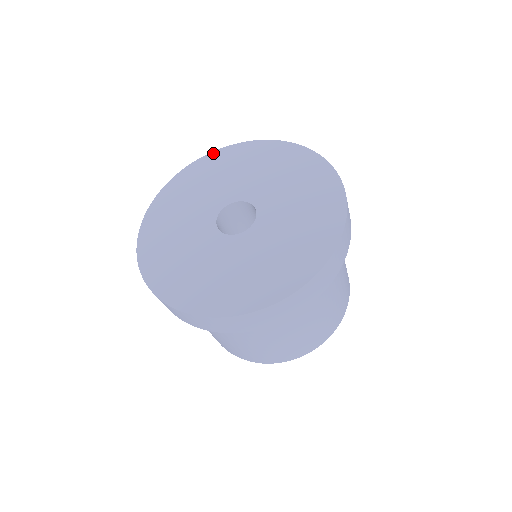
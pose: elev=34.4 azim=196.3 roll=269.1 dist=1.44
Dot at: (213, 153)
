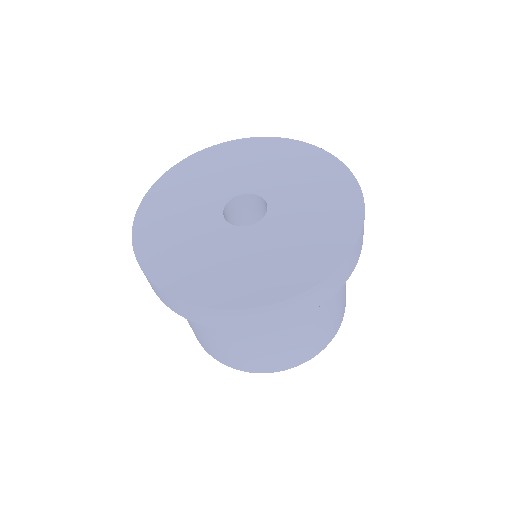
Dot at: (227, 143)
